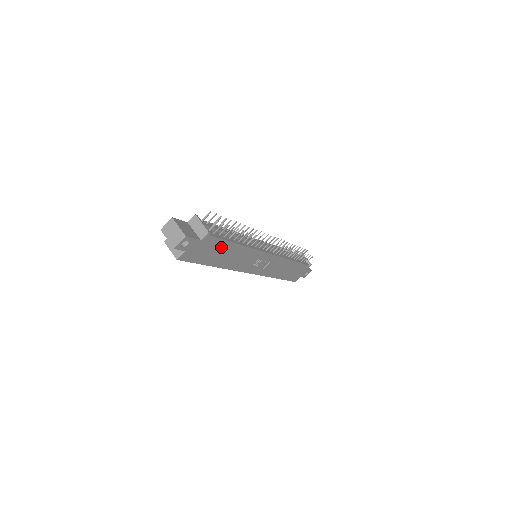
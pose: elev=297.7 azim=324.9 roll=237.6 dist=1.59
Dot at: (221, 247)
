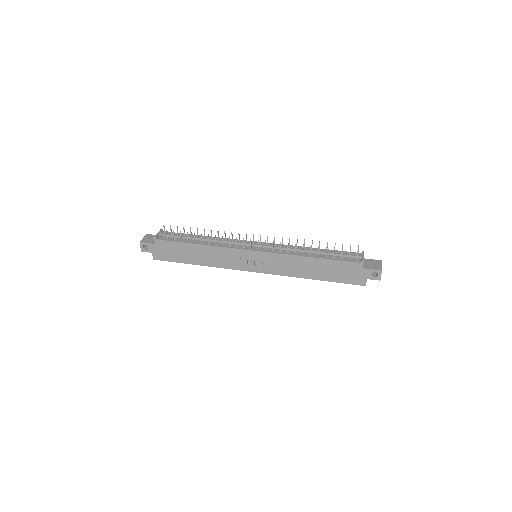
Dot at: (181, 248)
